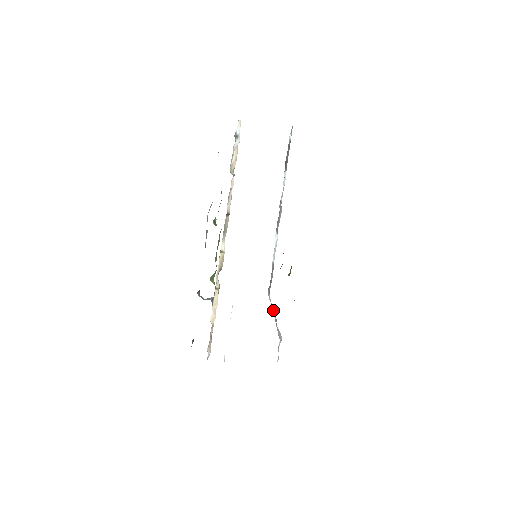
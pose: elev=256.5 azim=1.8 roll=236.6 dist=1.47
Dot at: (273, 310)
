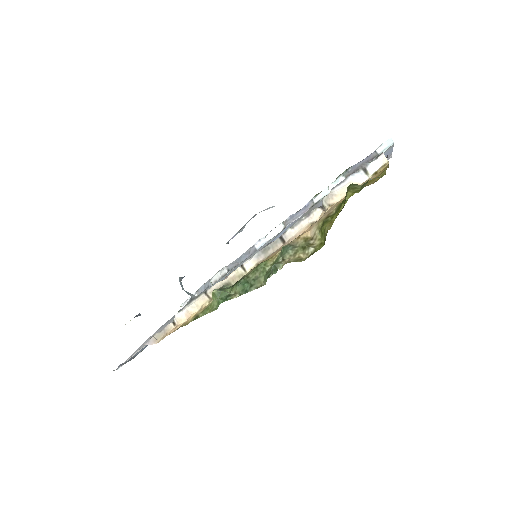
Dot at: (217, 280)
